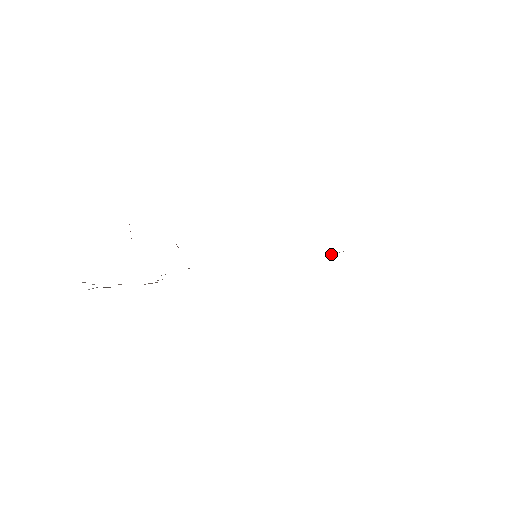
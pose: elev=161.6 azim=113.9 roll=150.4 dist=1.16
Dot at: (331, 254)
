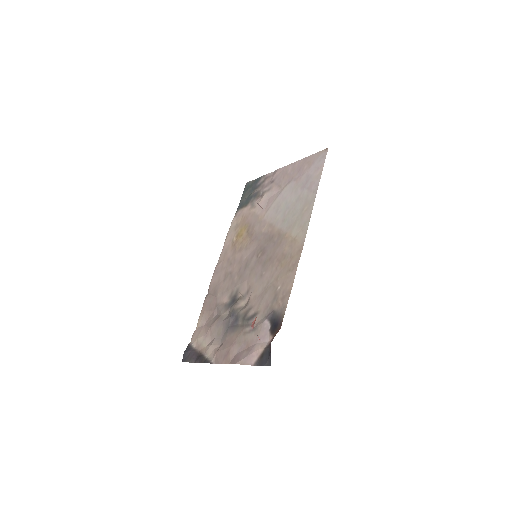
Dot at: (257, 200)
